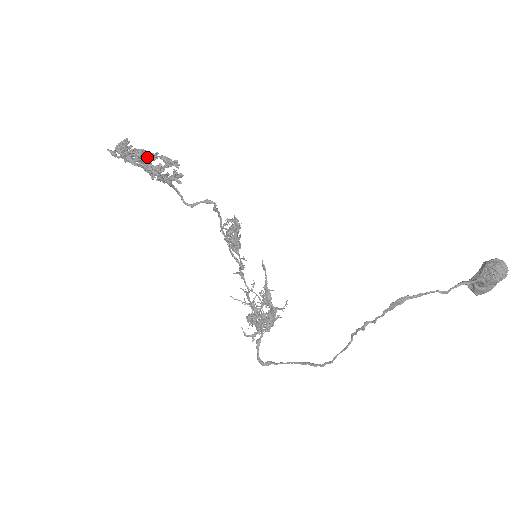
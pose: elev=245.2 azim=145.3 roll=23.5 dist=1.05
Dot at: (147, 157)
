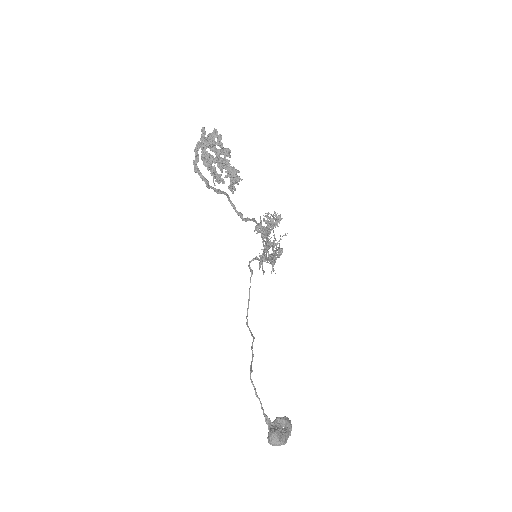
Dot at: (228, 154)
